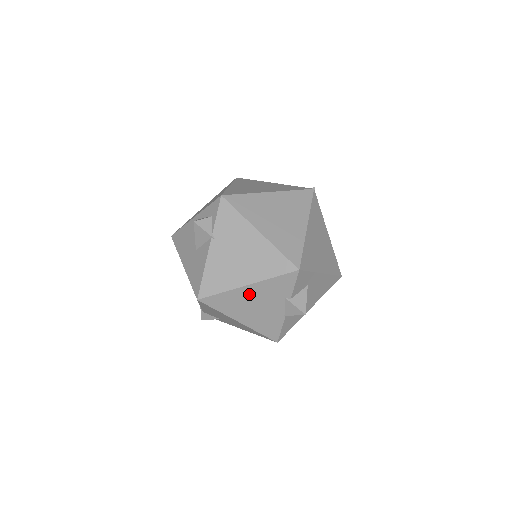
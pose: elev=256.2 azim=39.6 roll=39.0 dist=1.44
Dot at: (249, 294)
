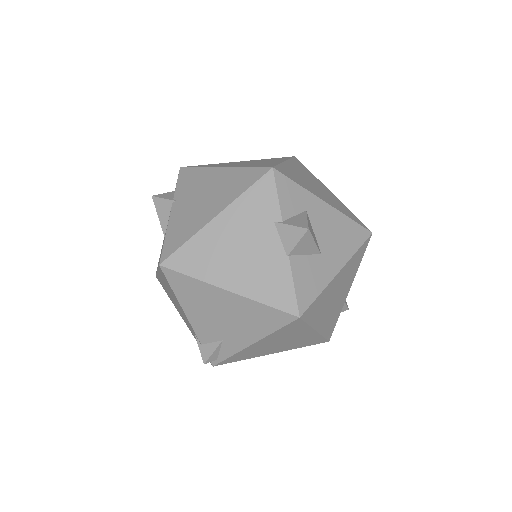
Dot at: (223, 232)
